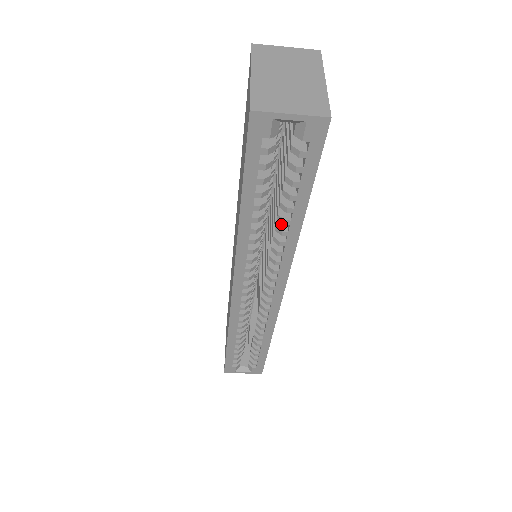
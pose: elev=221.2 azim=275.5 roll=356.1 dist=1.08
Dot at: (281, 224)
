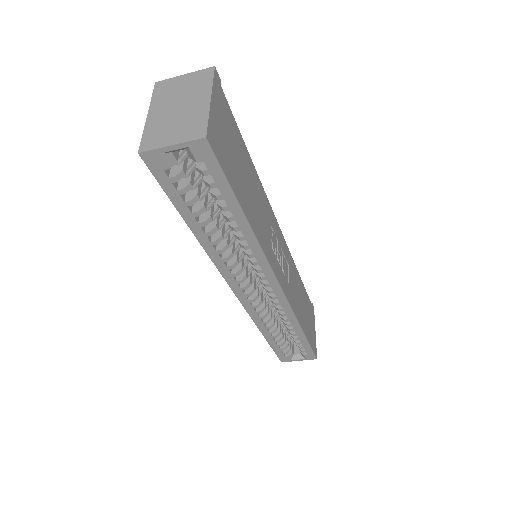
Dot at: occluded
